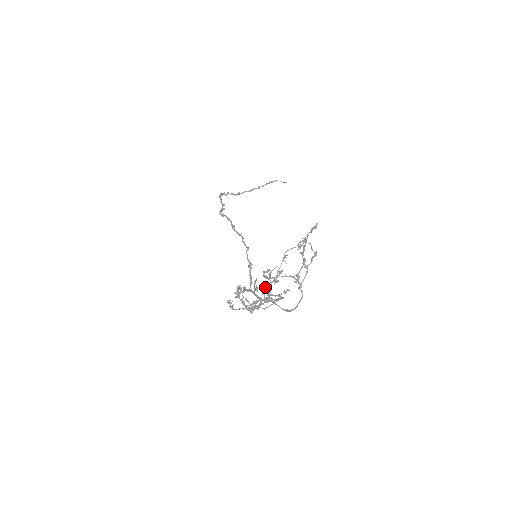
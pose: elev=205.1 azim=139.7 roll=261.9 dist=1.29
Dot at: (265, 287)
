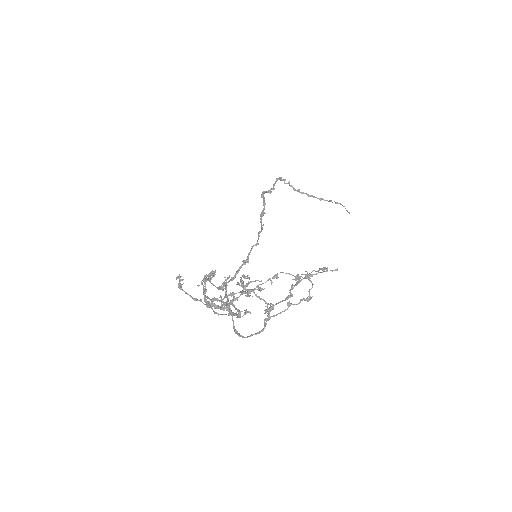
Dot at: (233, 292)
